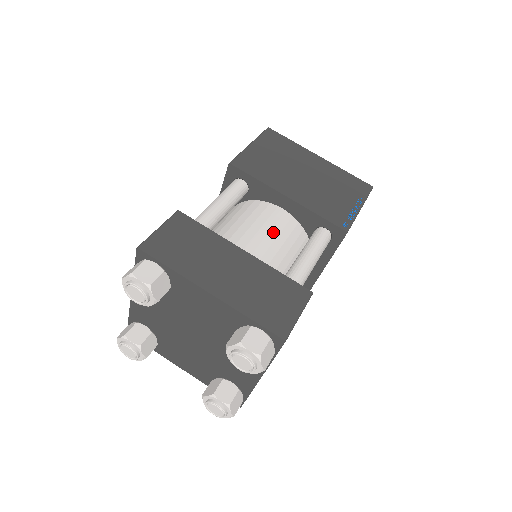
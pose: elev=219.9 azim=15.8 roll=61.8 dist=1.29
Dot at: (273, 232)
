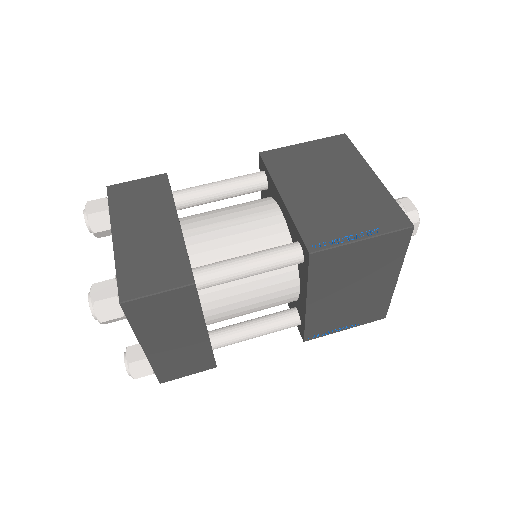
Dot at: (245, 226)
